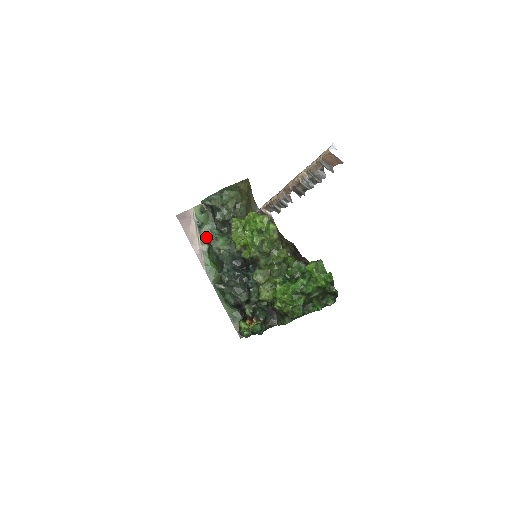
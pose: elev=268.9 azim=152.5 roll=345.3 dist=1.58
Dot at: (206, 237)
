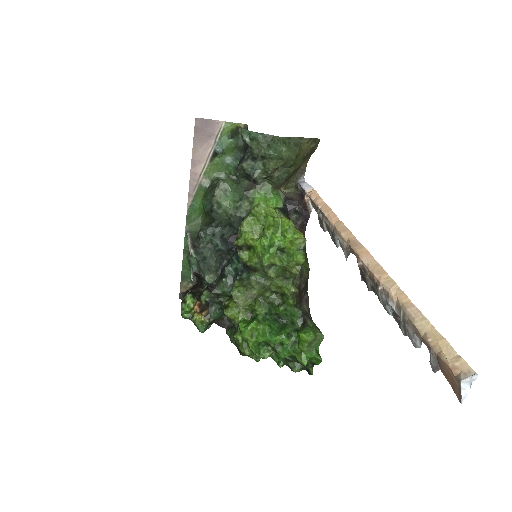
Dot at: (216, 170)
